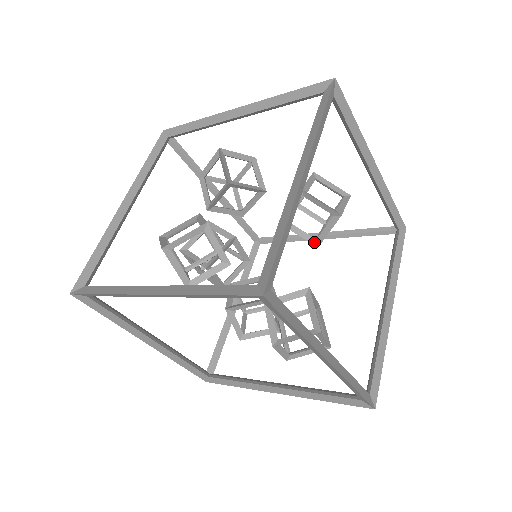
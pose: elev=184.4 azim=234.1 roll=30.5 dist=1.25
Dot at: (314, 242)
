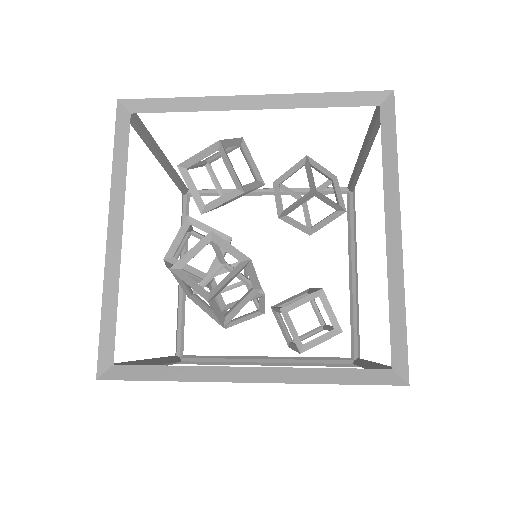
Dot at: (308, 231)
